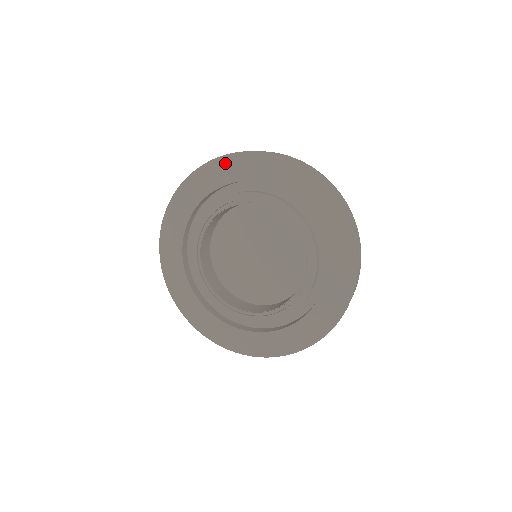
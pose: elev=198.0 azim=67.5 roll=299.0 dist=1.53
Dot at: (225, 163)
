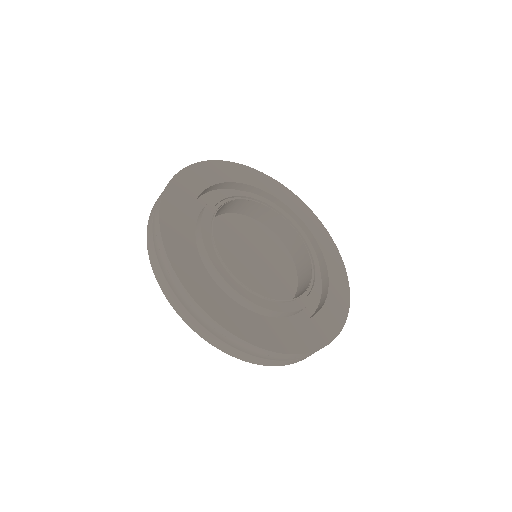
Dot at: (258, 175)
